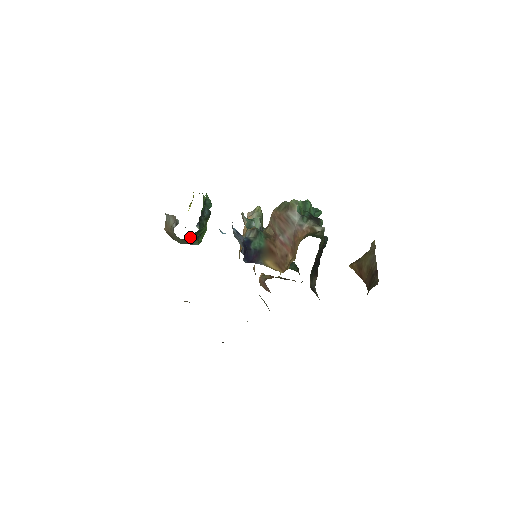
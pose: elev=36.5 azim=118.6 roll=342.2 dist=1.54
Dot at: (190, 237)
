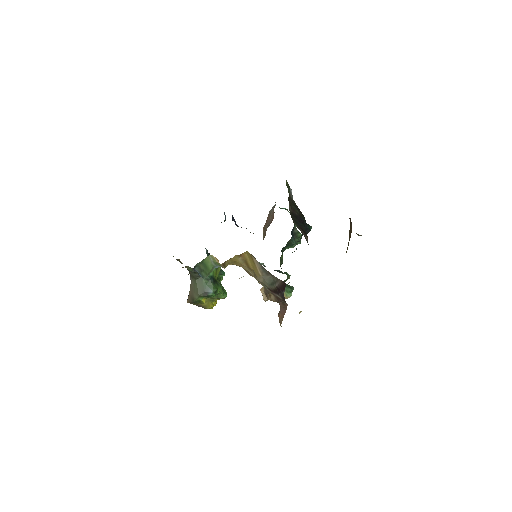
Dot at: occluded
